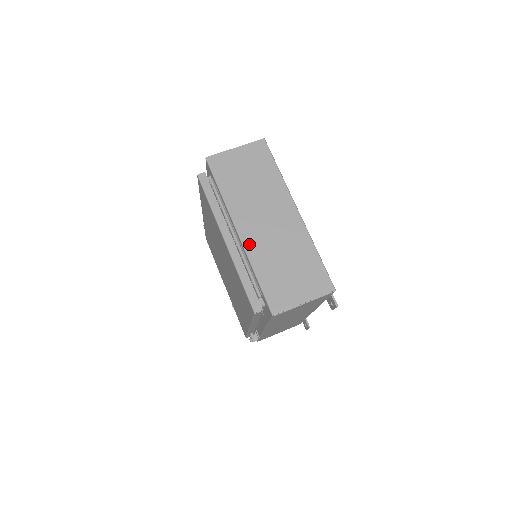
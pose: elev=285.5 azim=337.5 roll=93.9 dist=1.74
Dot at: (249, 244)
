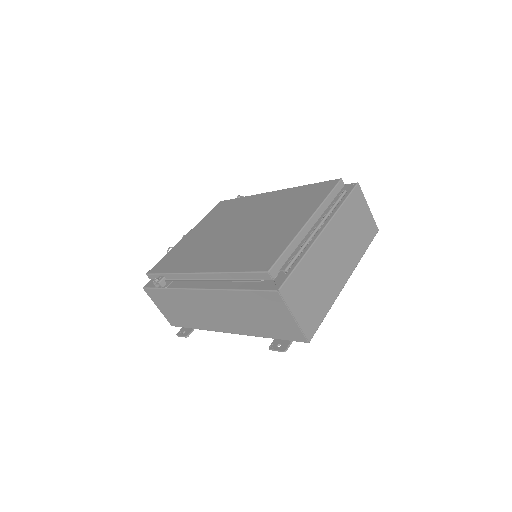
Dot at: (319, 244)
